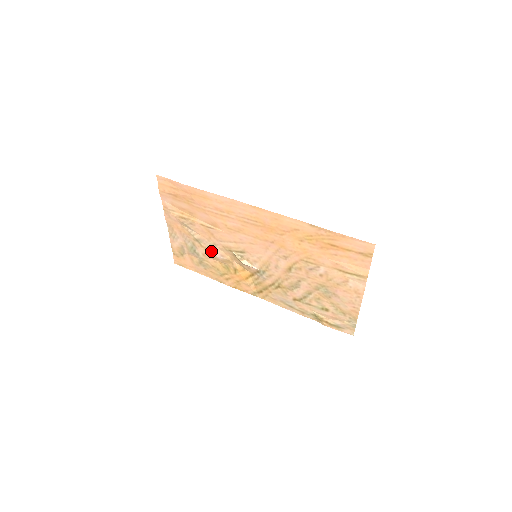
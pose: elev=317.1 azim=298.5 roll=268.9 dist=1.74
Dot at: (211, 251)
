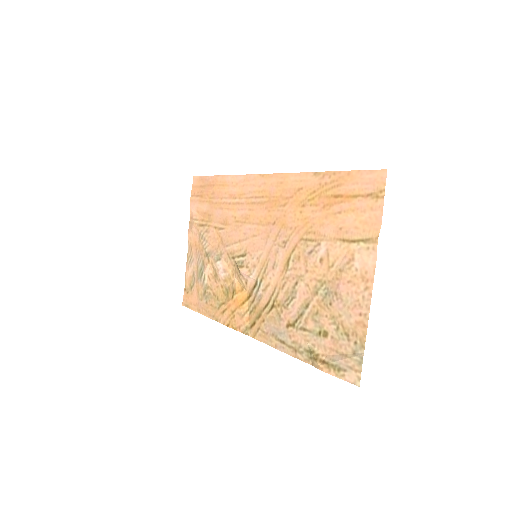
Dot at: (216, 266)
